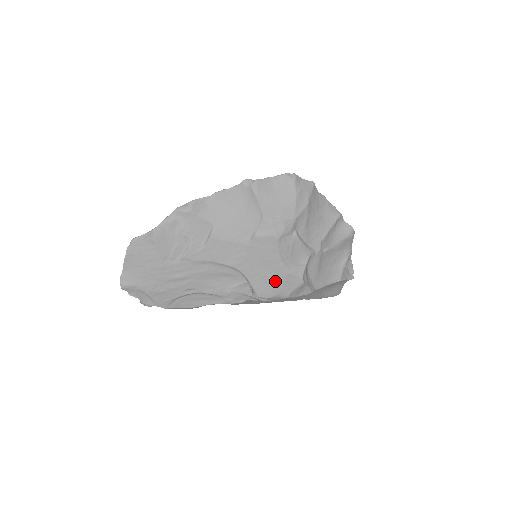
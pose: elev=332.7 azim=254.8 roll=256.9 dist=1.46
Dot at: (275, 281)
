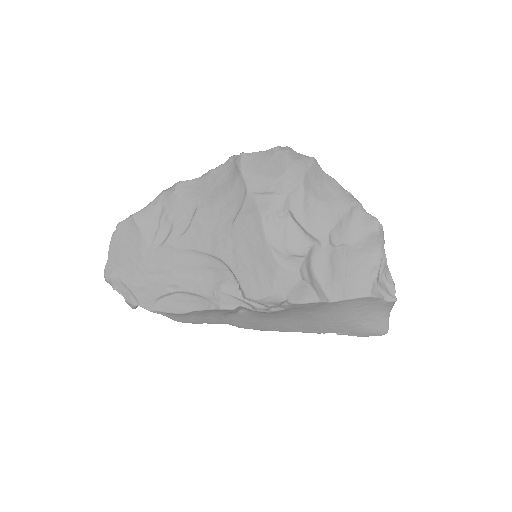
Dot at: (265, 275)
